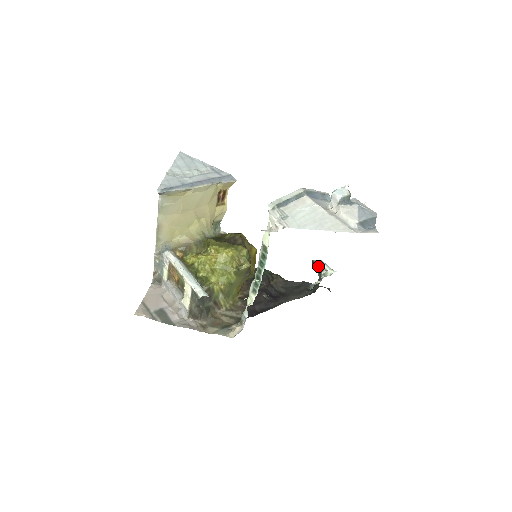
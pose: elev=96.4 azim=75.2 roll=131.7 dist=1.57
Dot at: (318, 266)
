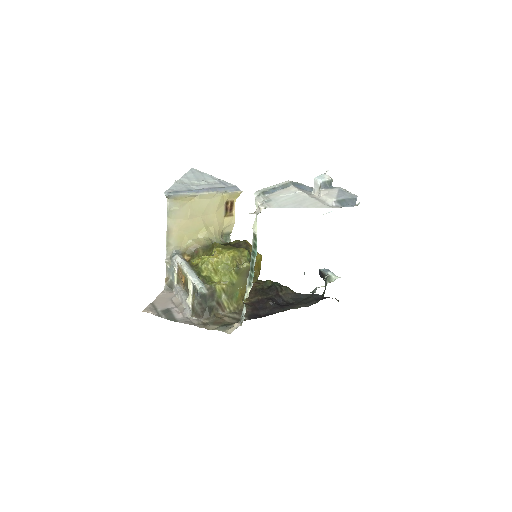
Dot at: (324, 274)
